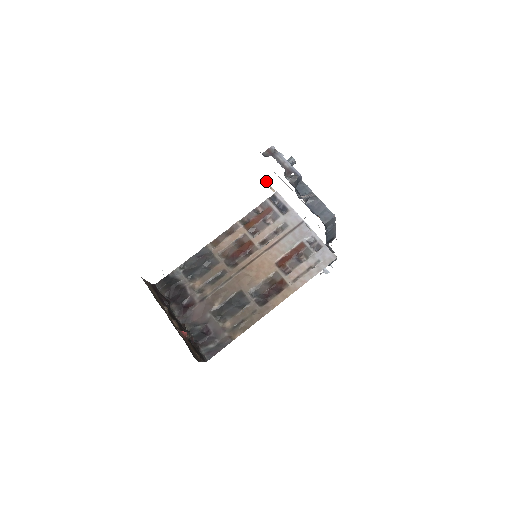
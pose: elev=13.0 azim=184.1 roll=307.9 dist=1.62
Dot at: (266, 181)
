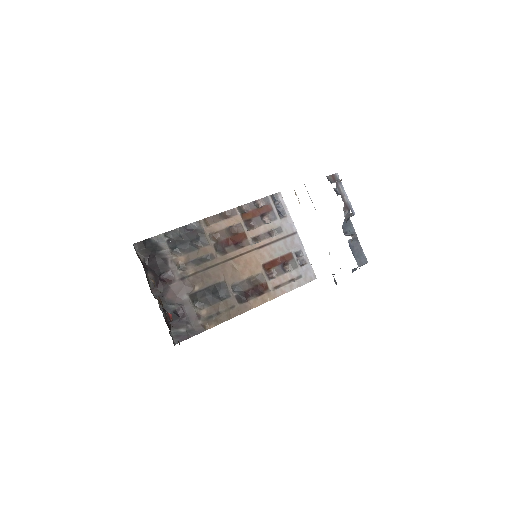
Dot at: occluded
